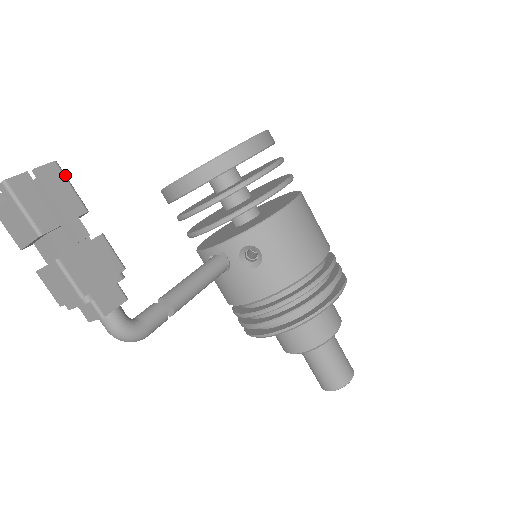
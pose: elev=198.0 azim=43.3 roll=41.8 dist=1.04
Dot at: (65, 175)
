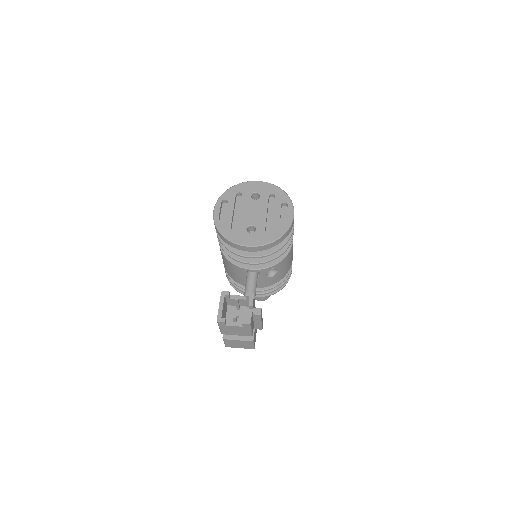
Dot at: occluded
